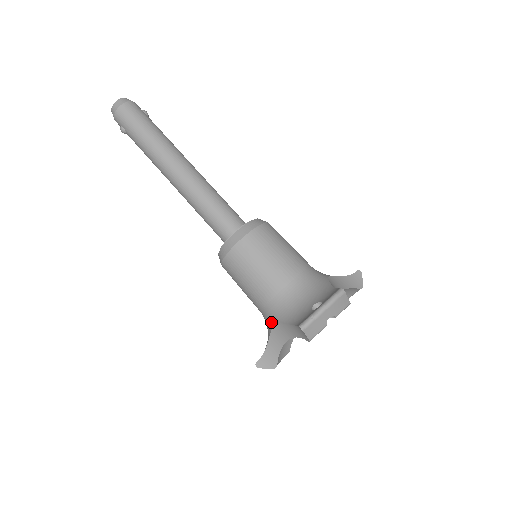
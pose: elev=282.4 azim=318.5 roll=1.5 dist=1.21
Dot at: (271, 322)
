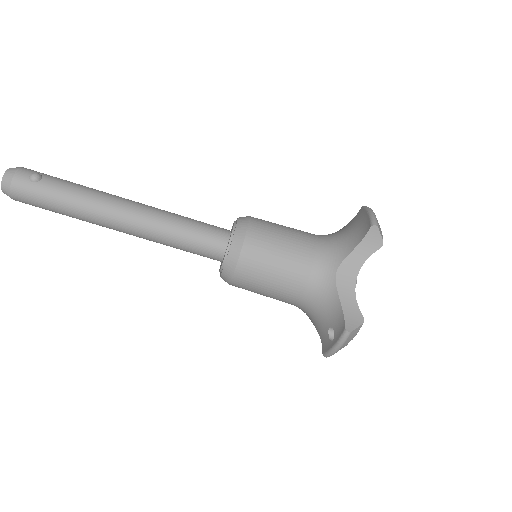
Dot at: occluded
